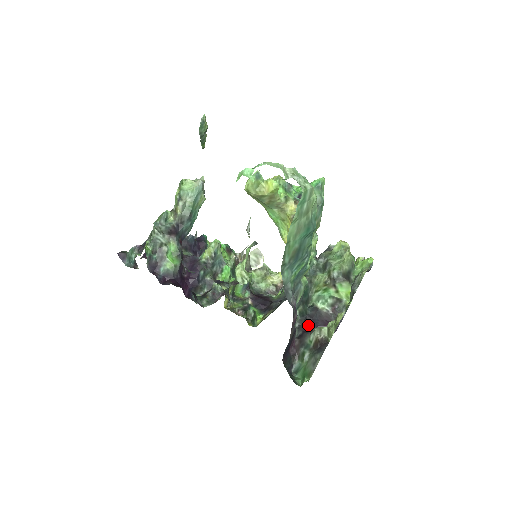
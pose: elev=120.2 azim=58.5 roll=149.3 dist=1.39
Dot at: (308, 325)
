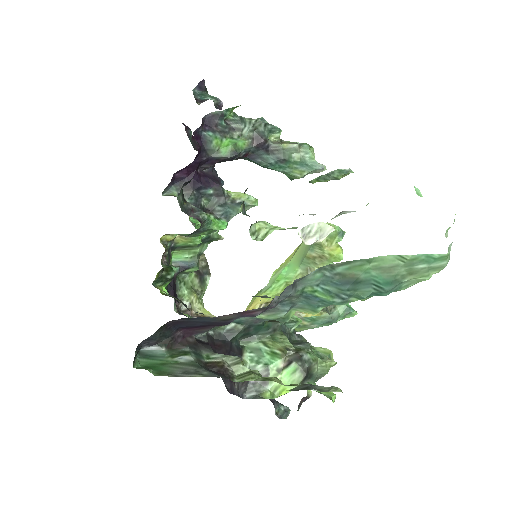
Dot at: (220, 347)
